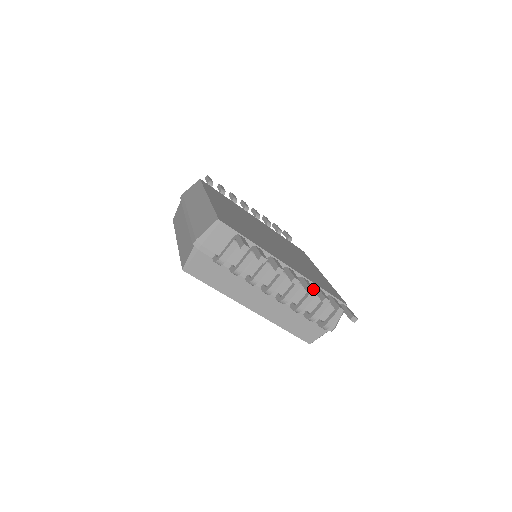
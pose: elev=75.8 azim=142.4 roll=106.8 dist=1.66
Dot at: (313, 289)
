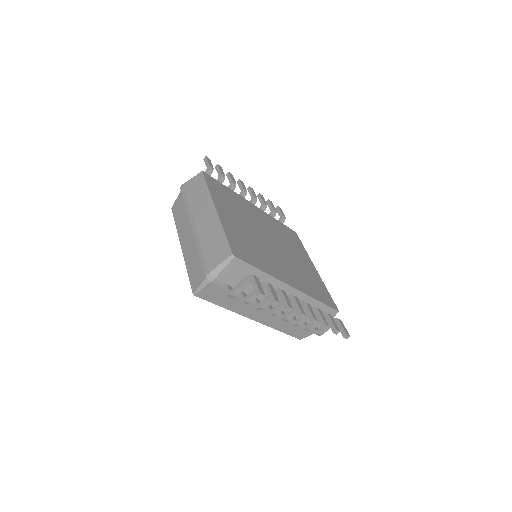
Dot at: (316, 319)
